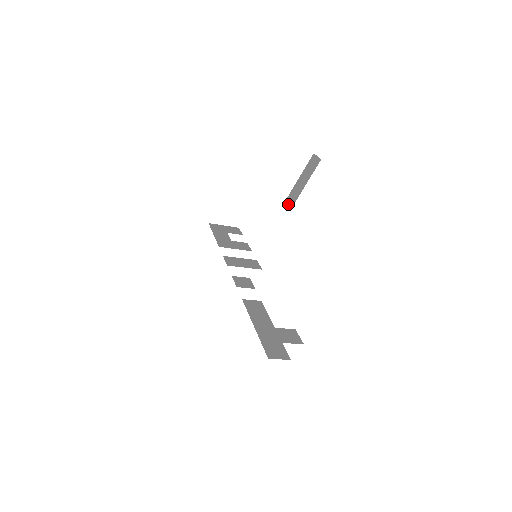
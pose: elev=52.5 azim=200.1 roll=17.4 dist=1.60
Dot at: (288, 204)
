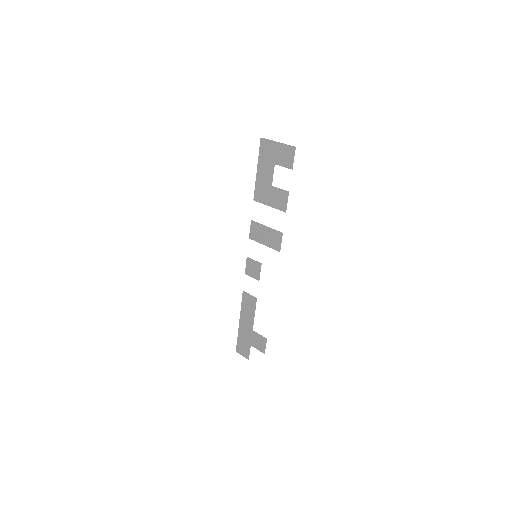
Dot at: occluded
